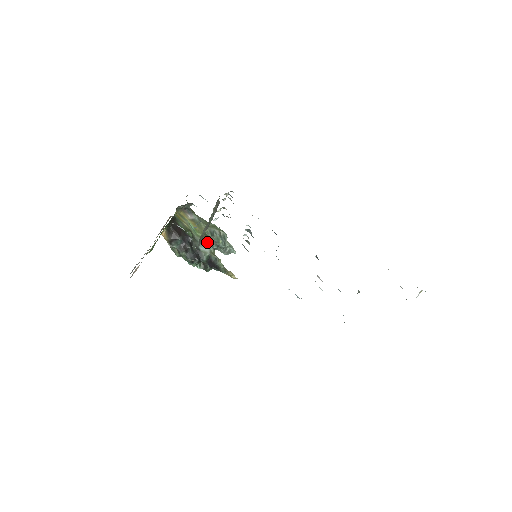
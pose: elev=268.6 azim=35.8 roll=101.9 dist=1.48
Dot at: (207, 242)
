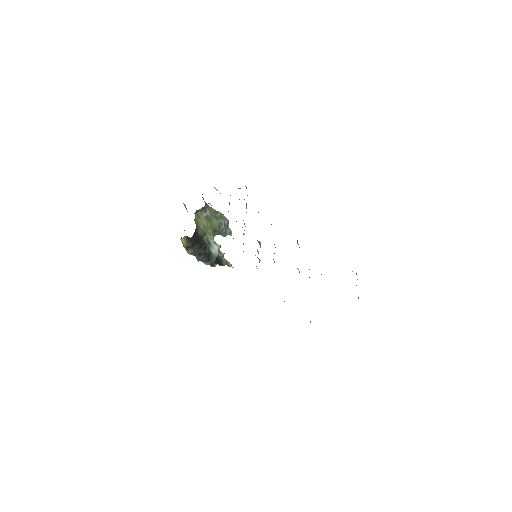
Dot at: (214, 236)
